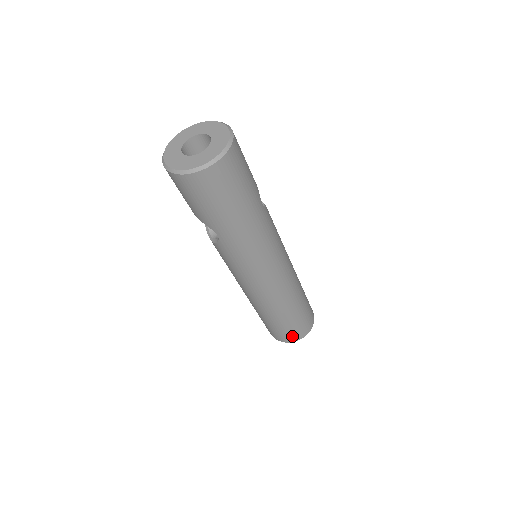
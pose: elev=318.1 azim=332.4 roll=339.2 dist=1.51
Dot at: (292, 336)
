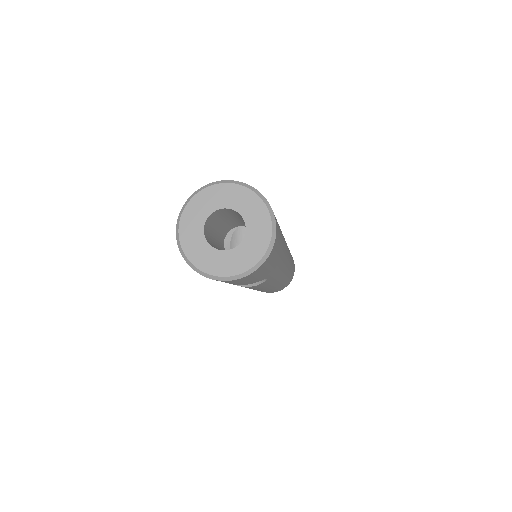
Dot at: occluded
